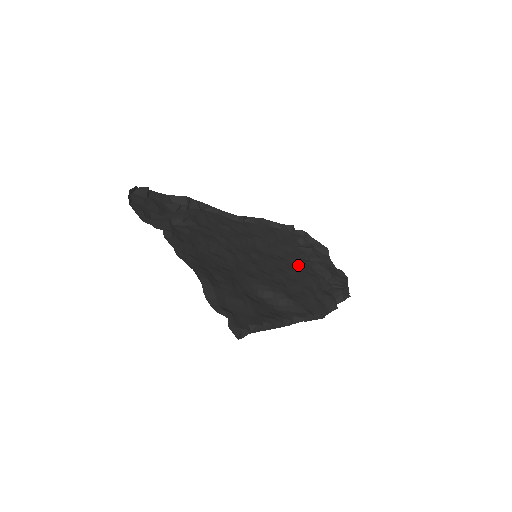
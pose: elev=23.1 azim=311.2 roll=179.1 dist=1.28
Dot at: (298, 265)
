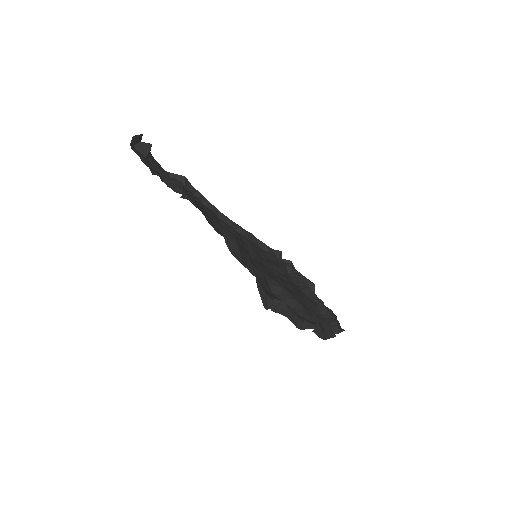
Dot at: (292, 284)
